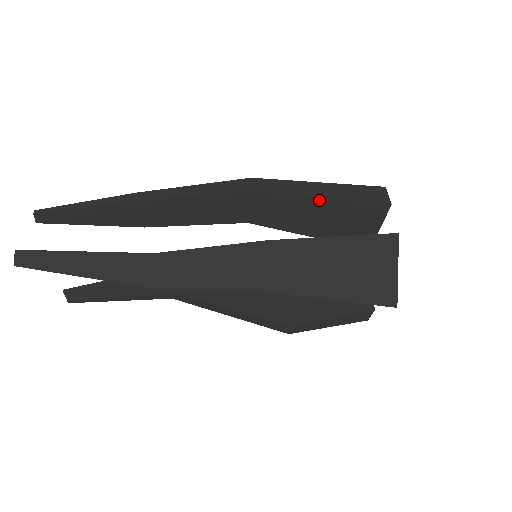
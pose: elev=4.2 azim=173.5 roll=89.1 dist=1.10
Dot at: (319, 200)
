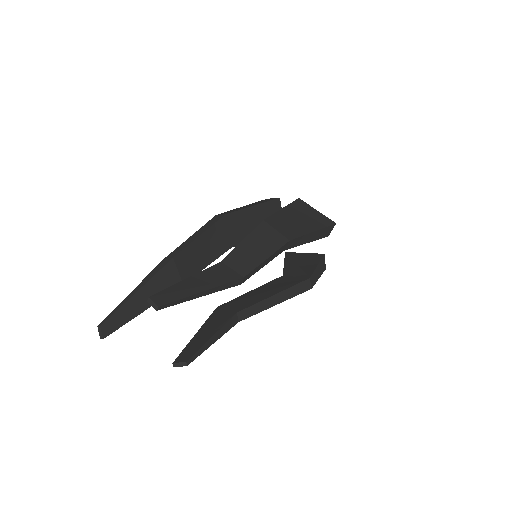
Dot at: (254, 209)
